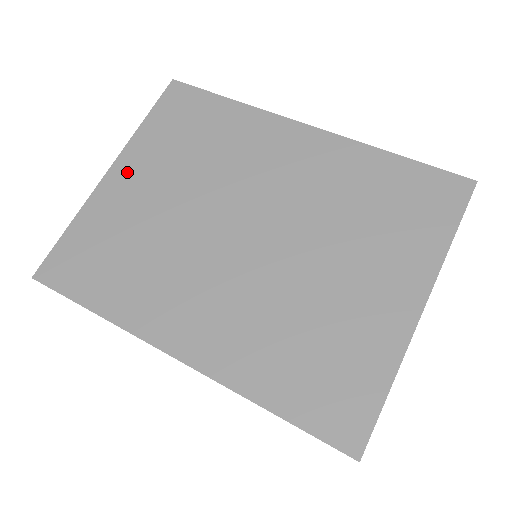
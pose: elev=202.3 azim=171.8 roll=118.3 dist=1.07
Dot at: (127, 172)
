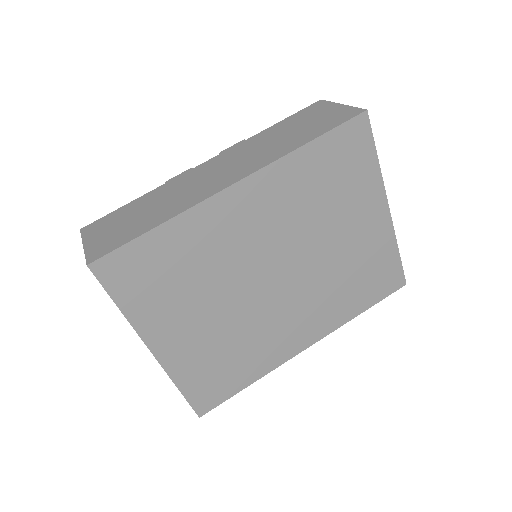
Dot at: (165, 338)
